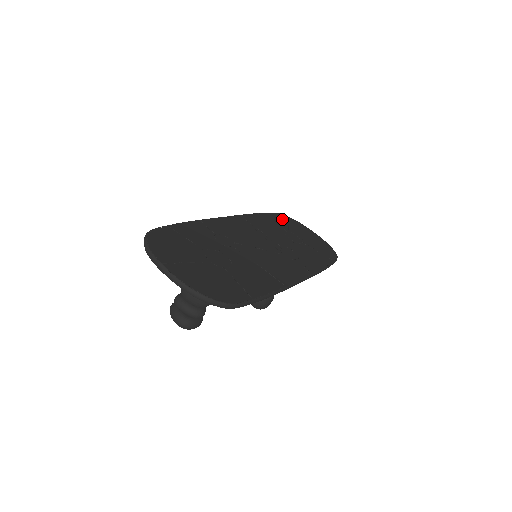
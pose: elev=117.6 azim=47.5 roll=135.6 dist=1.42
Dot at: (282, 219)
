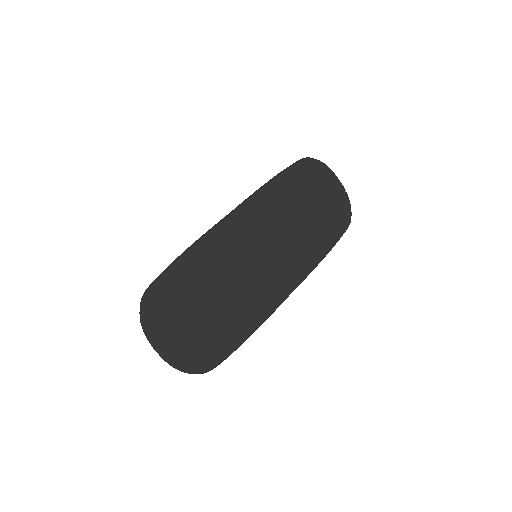
Dot at: (305, 172)
